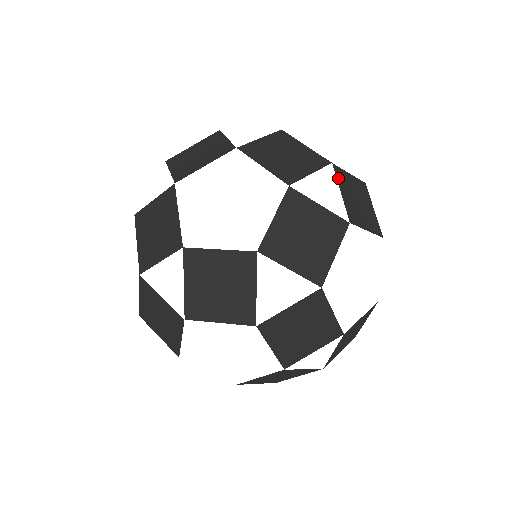
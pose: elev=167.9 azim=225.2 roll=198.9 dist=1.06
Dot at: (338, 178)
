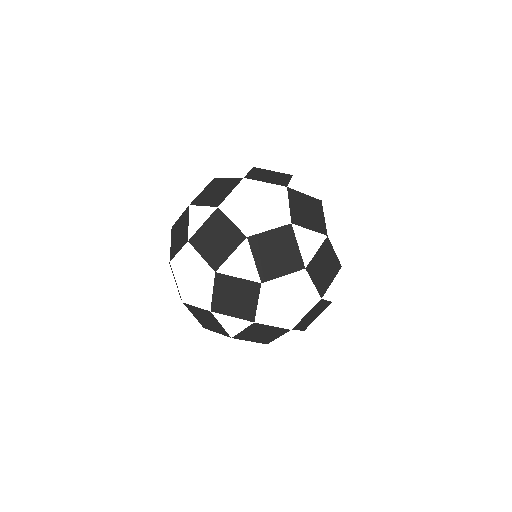
Dot at: occluded
